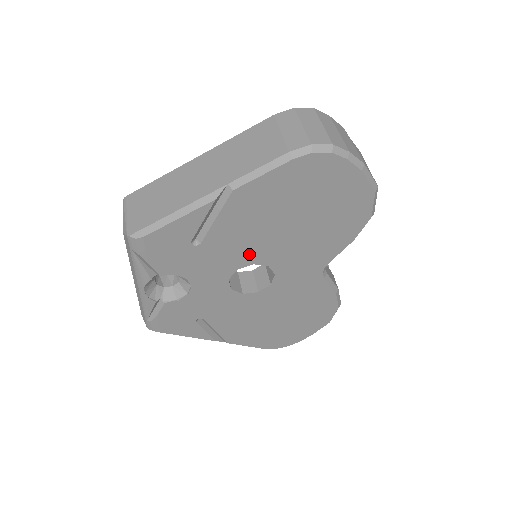
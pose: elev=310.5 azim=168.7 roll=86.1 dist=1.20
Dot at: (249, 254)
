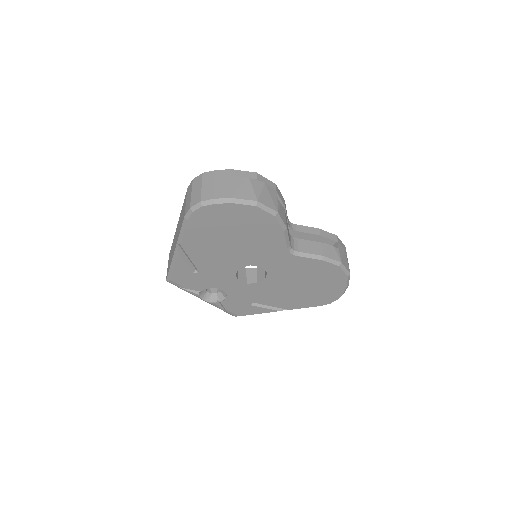
Dot at: (230, 265)
